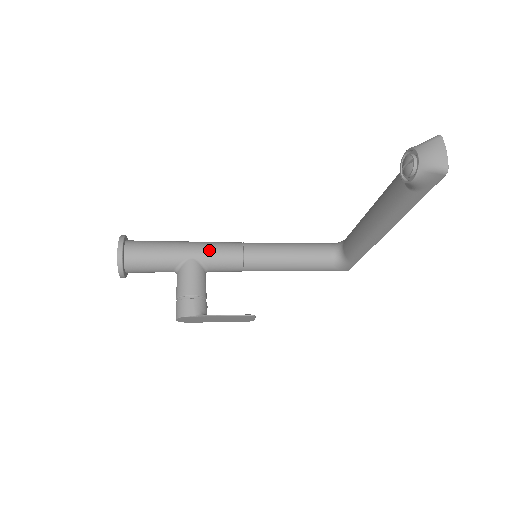
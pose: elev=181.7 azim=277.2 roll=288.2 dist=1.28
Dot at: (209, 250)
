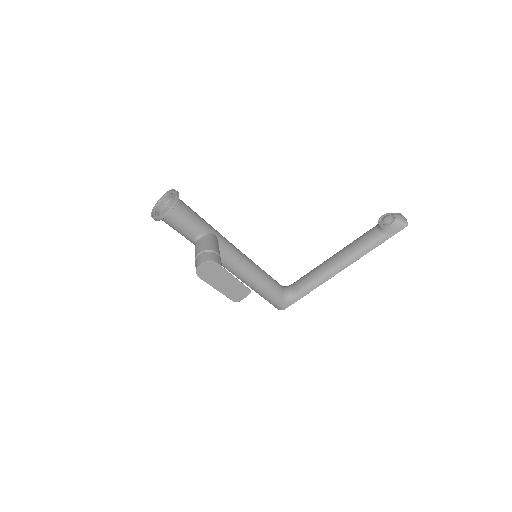
Dot at: (224, 237)
